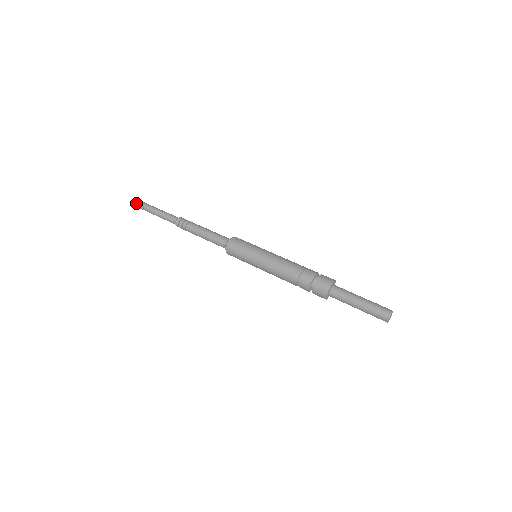
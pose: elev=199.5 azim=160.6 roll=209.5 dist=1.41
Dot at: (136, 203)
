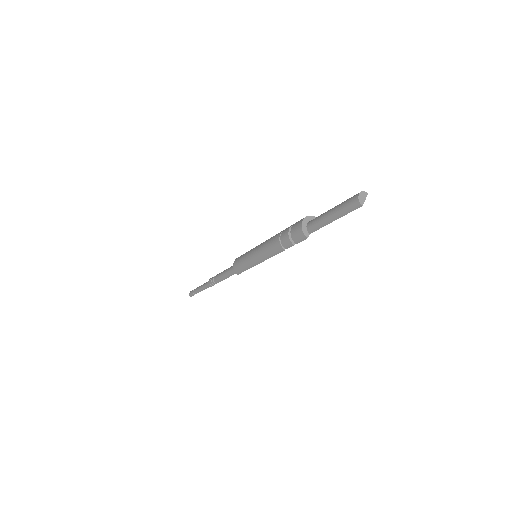
Dot at: (189, 293)
